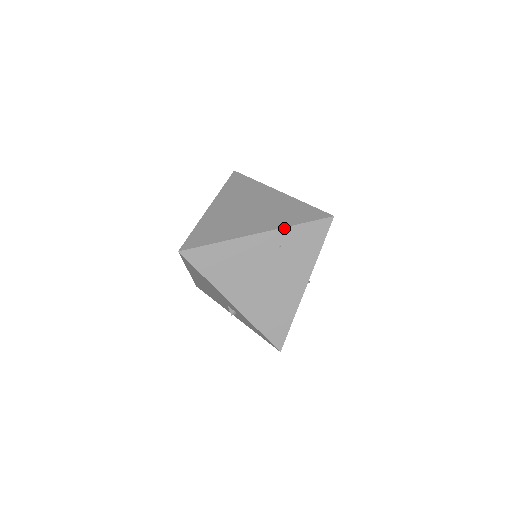
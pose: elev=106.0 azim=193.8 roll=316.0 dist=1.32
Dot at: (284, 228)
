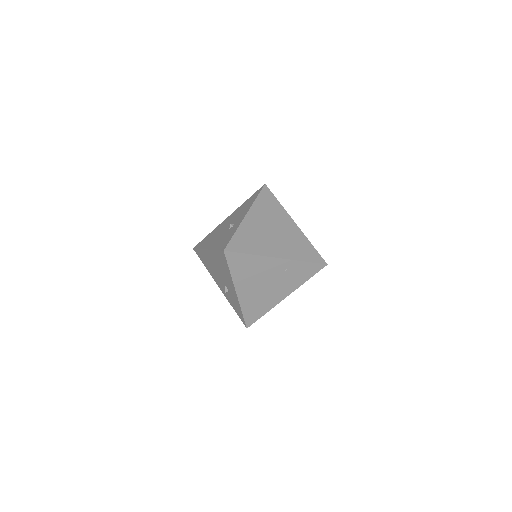
Dot at: (295, 261)
